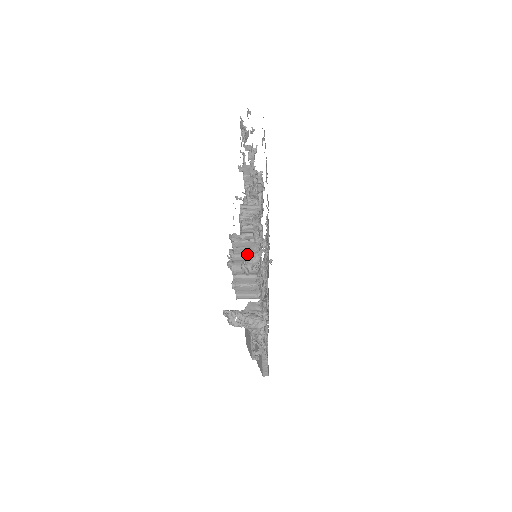
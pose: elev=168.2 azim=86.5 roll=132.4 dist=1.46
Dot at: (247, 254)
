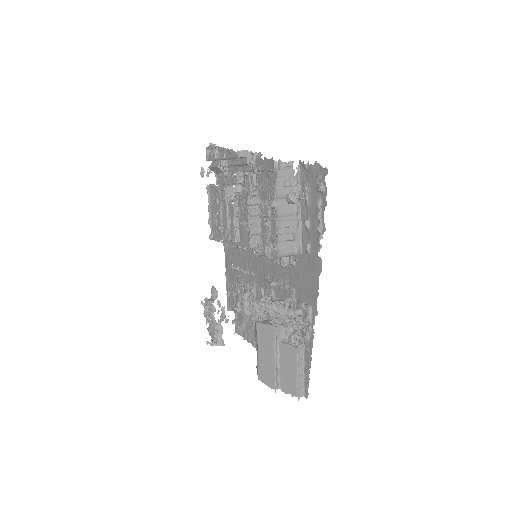
Dot at: (288, 188)
